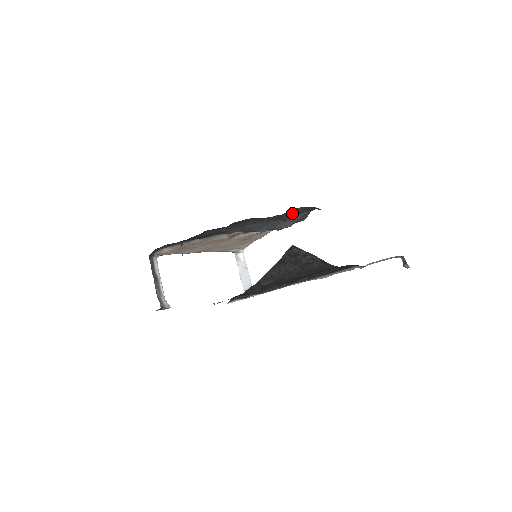
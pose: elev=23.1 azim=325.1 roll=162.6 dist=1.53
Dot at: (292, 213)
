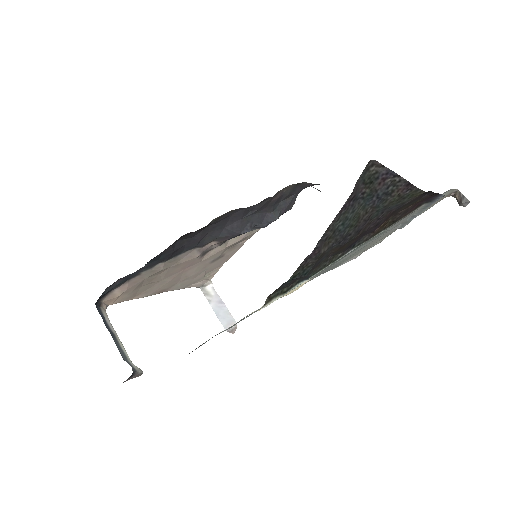
Dot at: (280, 196)
